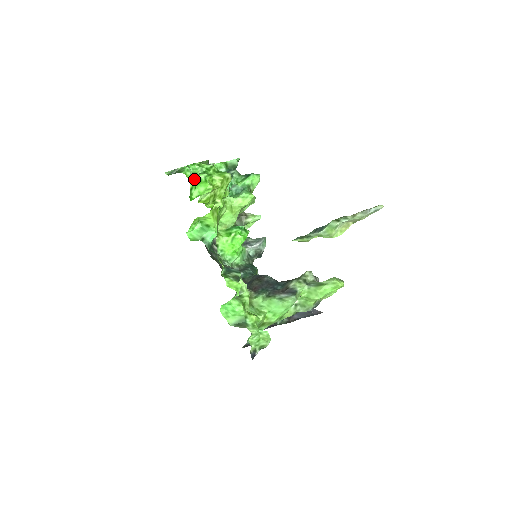
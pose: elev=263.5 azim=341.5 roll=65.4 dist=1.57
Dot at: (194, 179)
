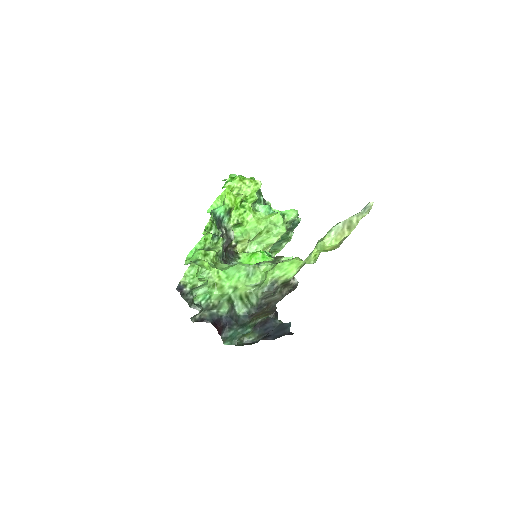
Dot at: (233, 178)
